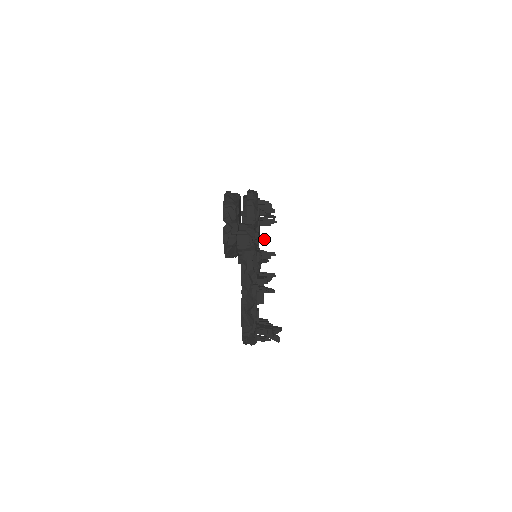
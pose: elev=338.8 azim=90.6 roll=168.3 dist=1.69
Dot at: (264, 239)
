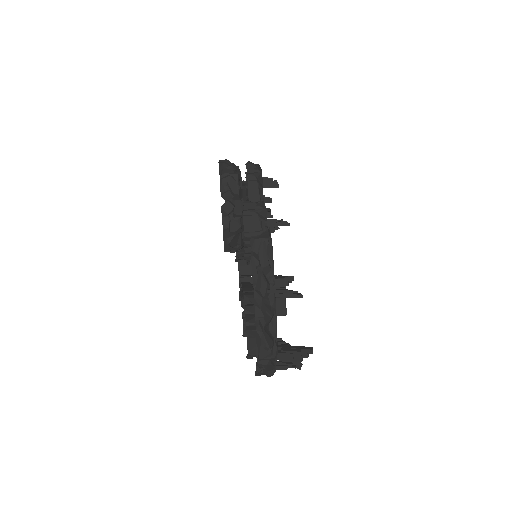
Dot at: (280, 222)
